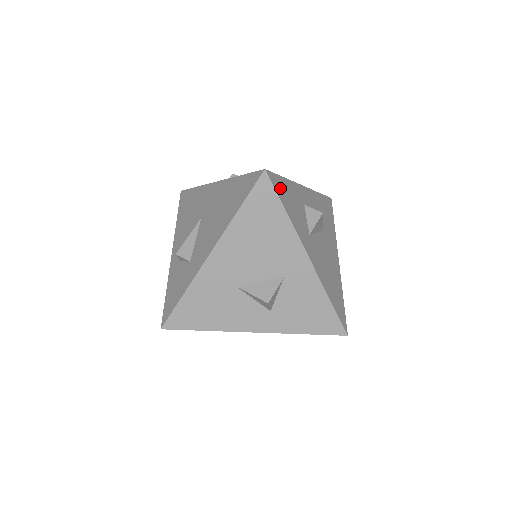
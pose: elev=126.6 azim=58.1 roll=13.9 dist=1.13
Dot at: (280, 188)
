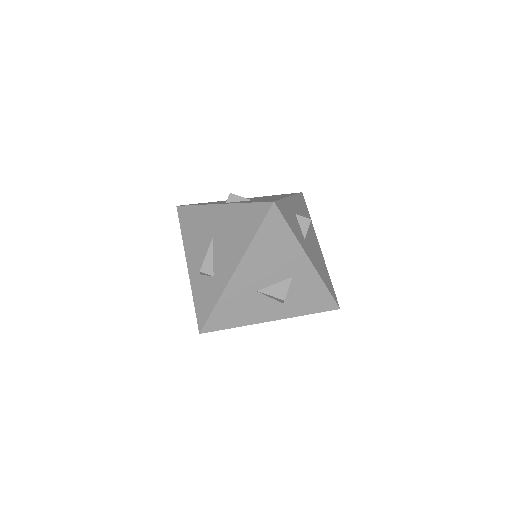
Dot at: (283, 211)
